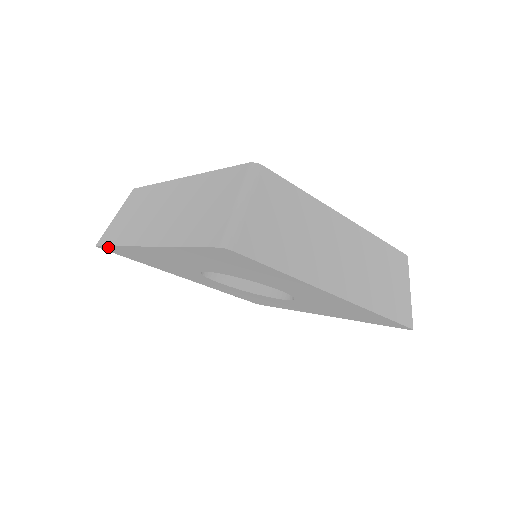
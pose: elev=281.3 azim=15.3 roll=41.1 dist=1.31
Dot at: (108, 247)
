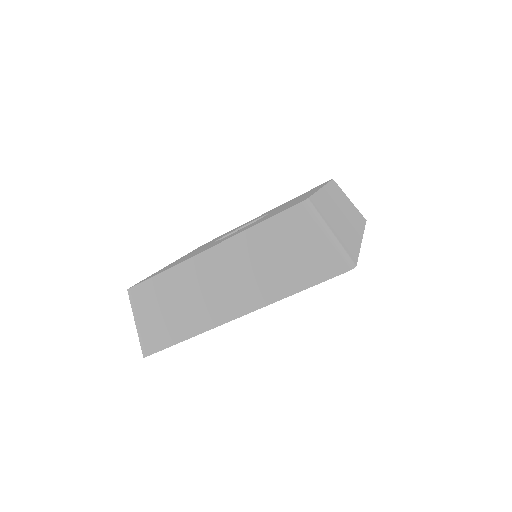
Dot at: occluded
